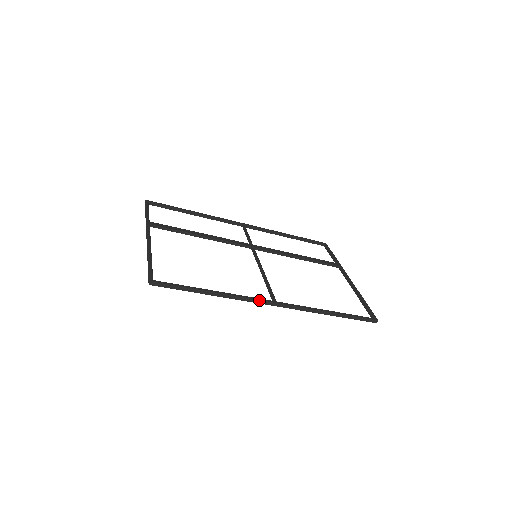
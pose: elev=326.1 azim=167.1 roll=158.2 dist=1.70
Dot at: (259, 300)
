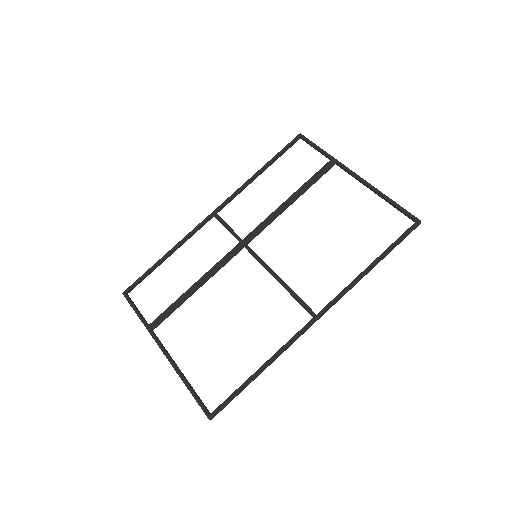
Dot at: (301, 333)
